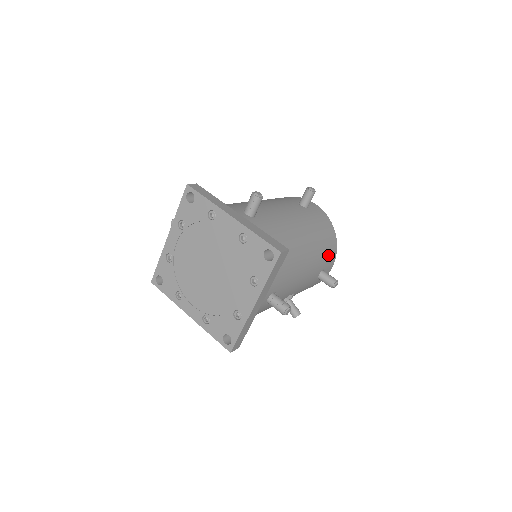
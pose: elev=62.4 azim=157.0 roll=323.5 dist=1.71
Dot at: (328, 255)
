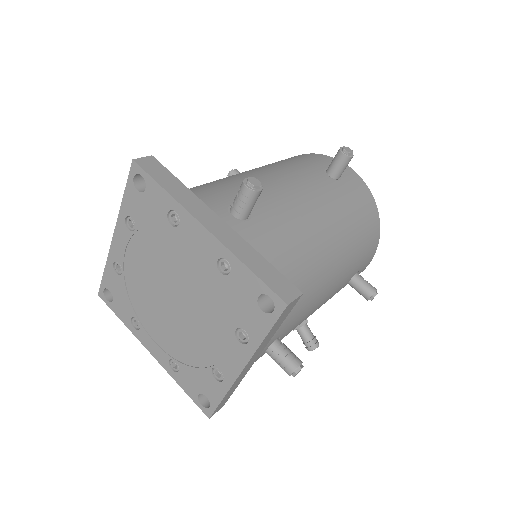
Dot at: (366, 252)
